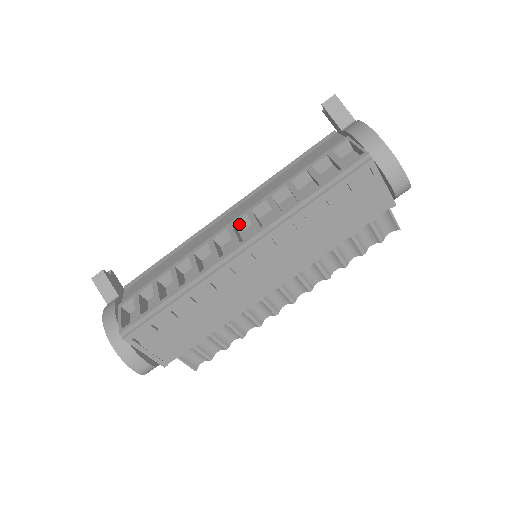
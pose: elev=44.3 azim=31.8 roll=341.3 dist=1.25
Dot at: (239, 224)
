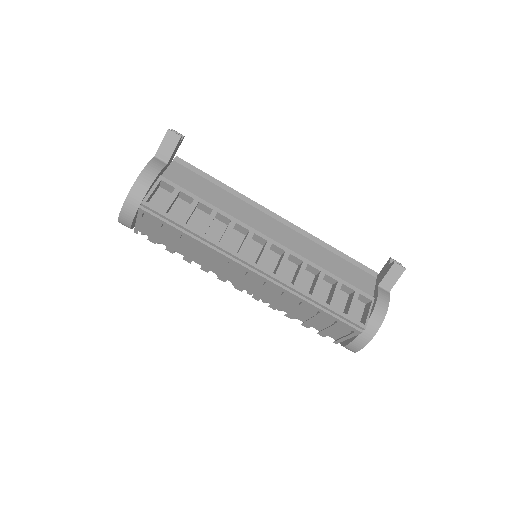
Dot at: (275, 247)
